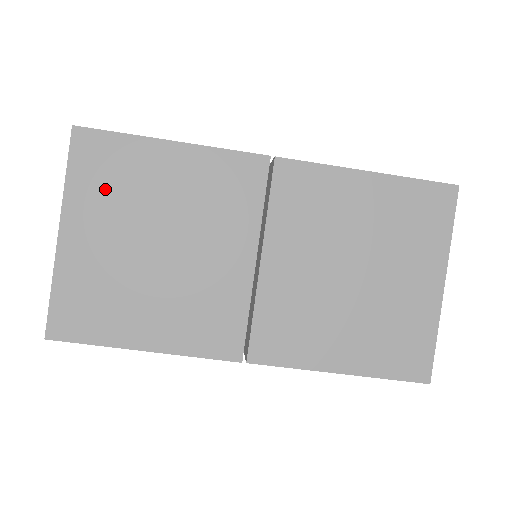
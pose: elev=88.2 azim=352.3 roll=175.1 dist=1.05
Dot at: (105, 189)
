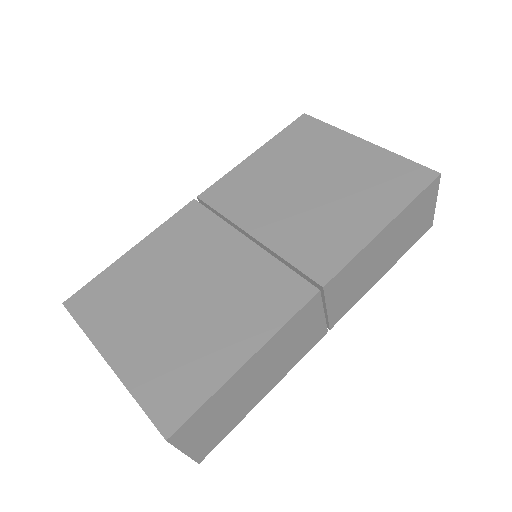
Dot at: (115, 309)
